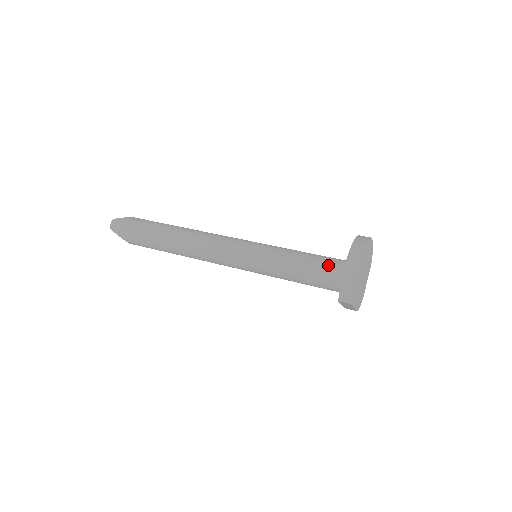
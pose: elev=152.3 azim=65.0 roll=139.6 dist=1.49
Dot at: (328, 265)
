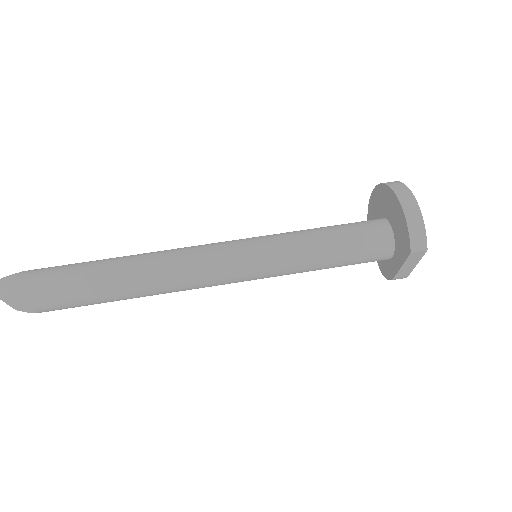
Dot at: (363, 227)
